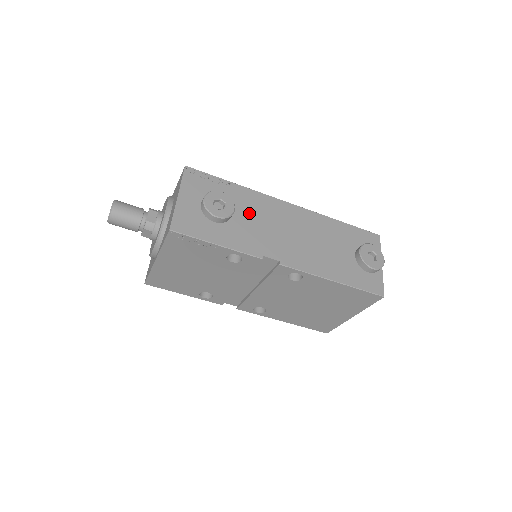
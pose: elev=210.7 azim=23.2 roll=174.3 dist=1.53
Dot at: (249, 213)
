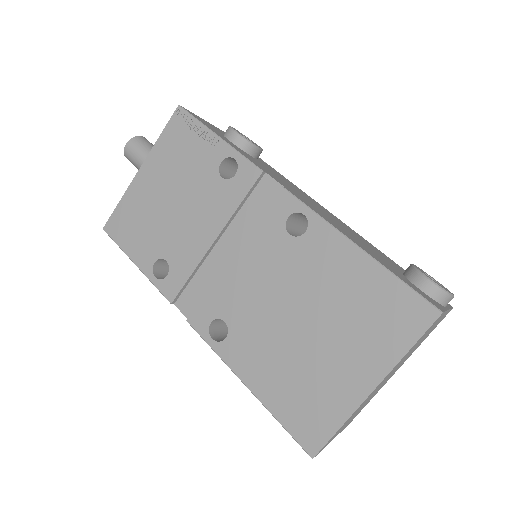
Dot at: (274, 172)
